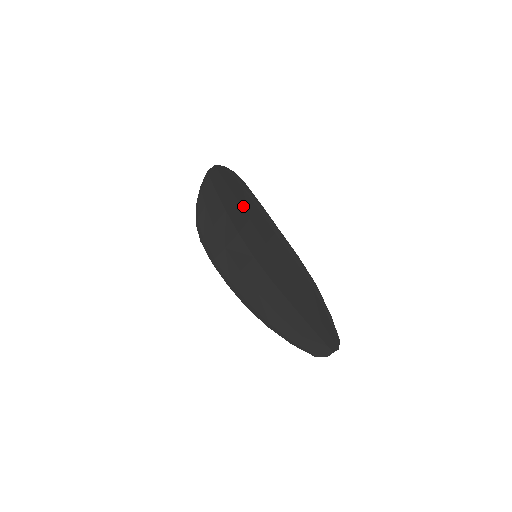
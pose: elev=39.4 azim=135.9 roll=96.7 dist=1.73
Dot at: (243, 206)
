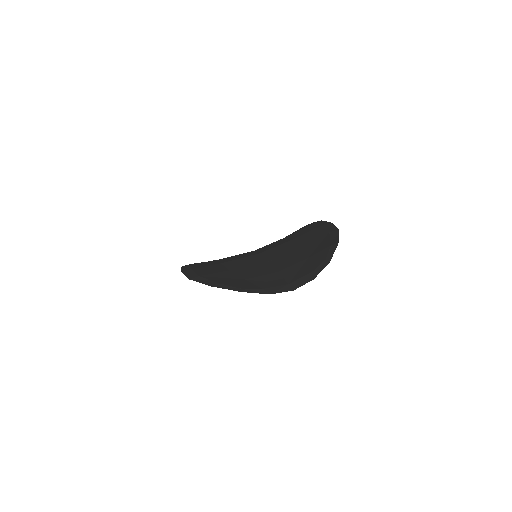
Dot at: occluded
